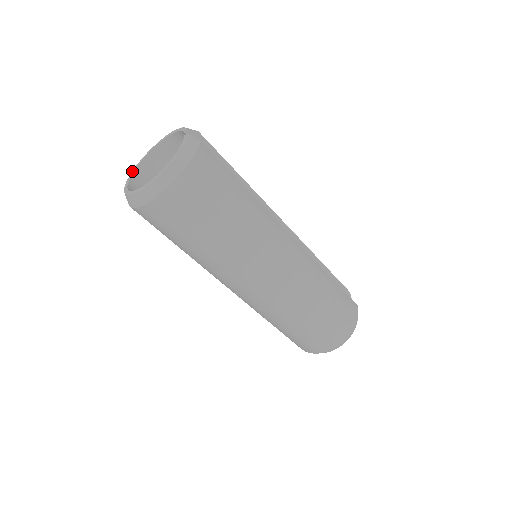
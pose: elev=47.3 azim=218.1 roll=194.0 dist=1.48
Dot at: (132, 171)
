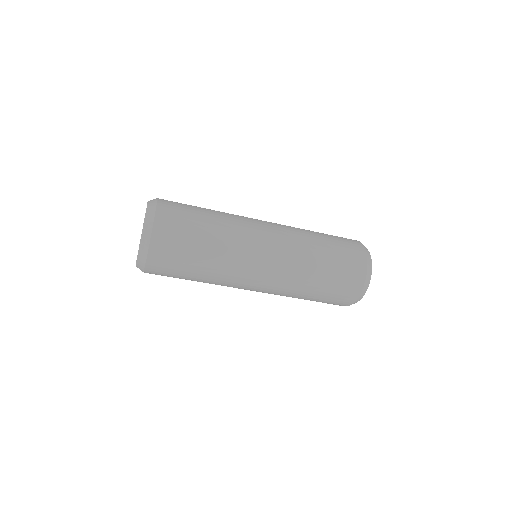
Dot at: occluded
